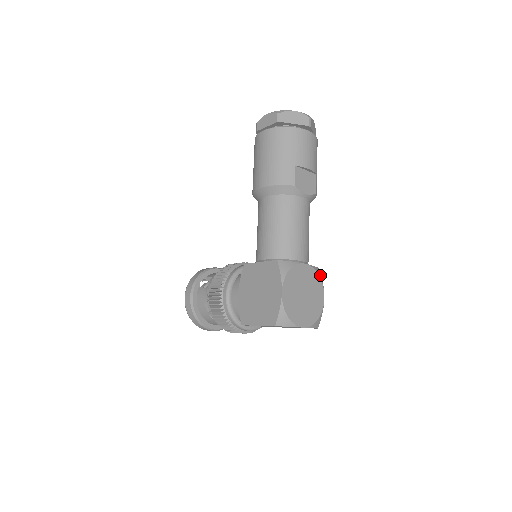
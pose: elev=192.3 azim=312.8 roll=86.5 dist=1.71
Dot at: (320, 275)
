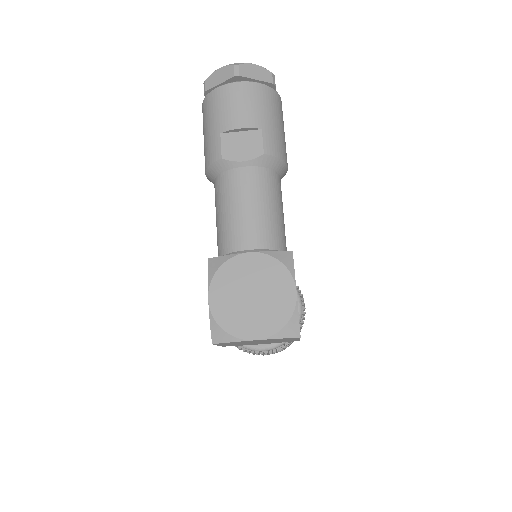
Dot at: (288, 261)
